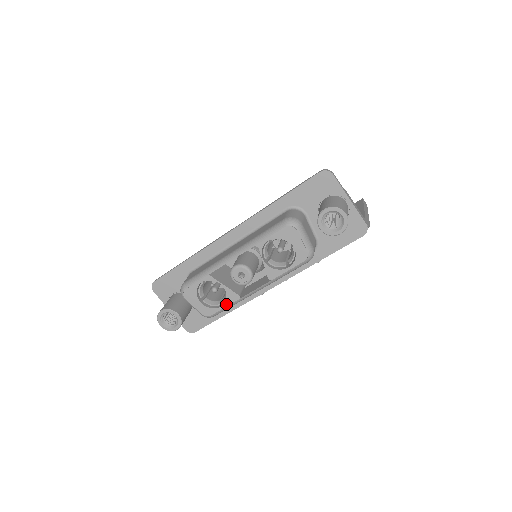
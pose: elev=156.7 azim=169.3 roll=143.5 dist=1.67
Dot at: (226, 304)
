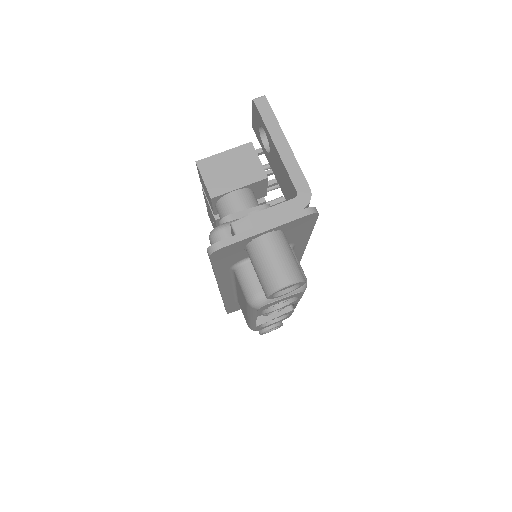
Dot at: (290, 313)
